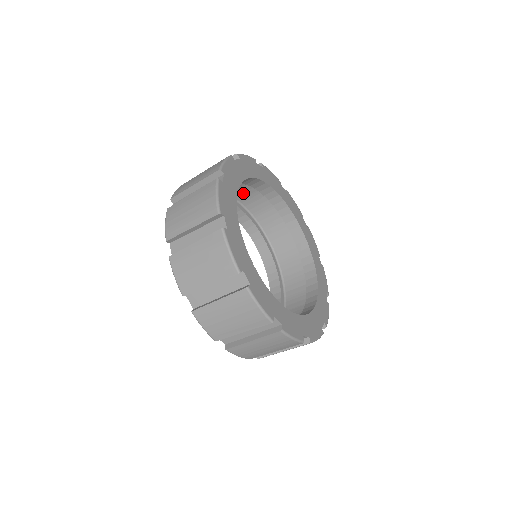
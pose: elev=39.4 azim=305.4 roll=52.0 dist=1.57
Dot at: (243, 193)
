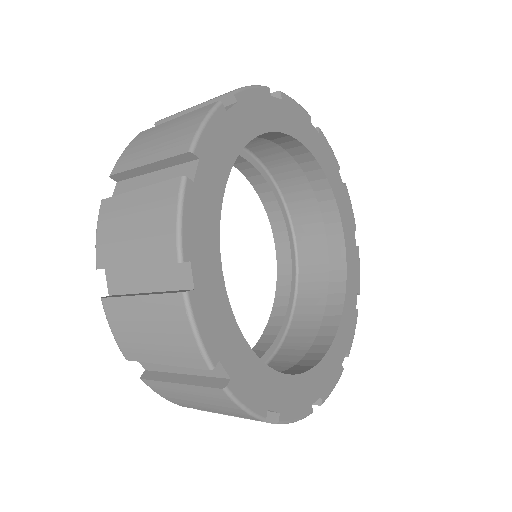
Dot at: occluded
